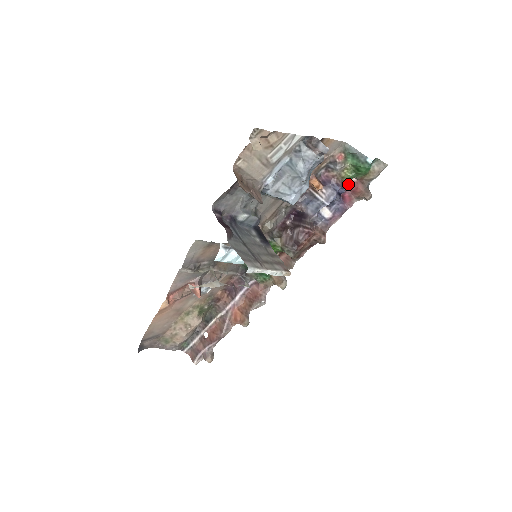
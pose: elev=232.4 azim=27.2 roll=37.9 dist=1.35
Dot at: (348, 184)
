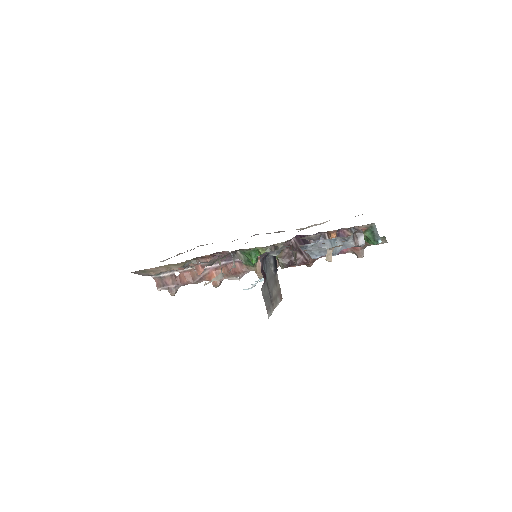
Dot at: occluded
